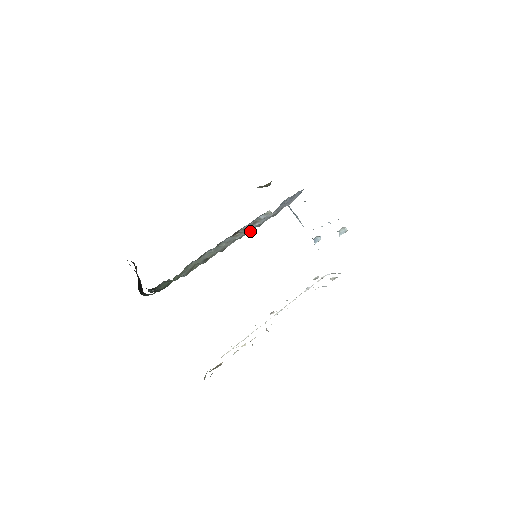
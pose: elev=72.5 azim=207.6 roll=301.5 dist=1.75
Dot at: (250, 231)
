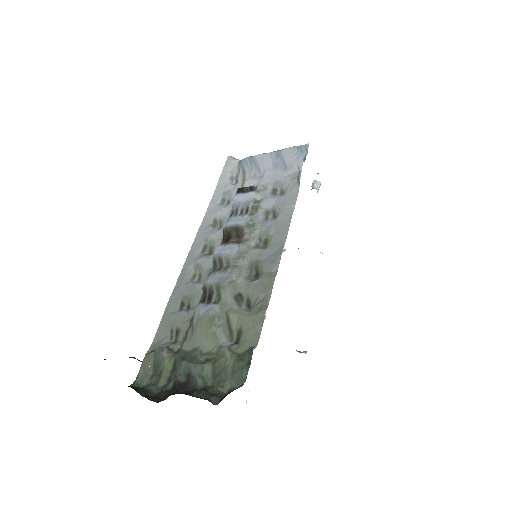
Dot at: (282, 232)
